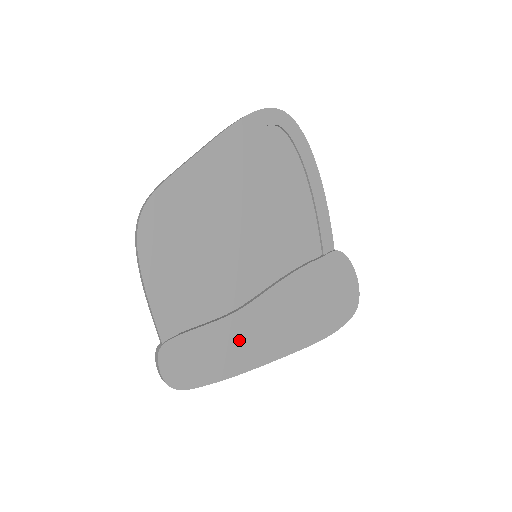
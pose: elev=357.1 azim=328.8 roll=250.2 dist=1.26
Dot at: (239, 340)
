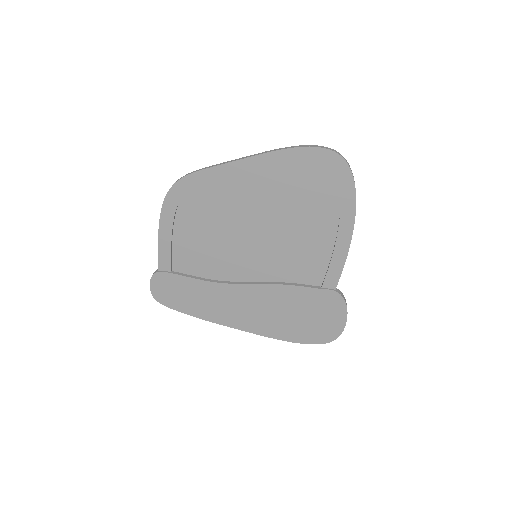
Dot at: (214, 301)
